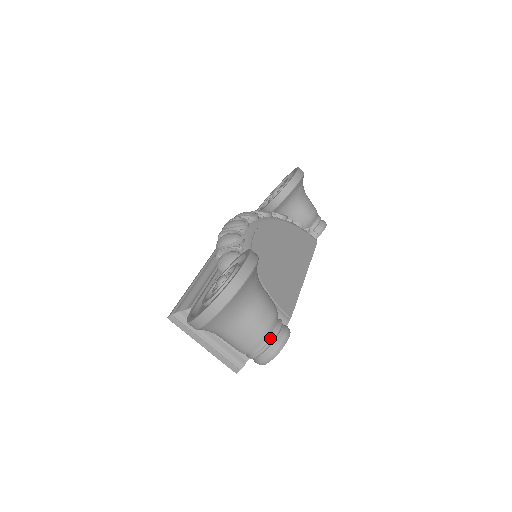
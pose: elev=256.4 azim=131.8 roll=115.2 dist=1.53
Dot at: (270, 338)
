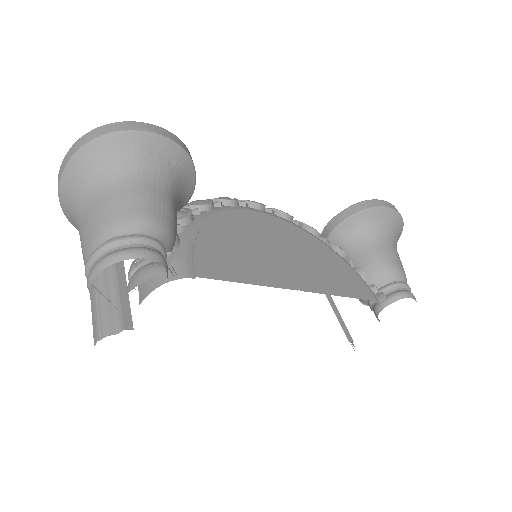
Dot at: (114, 238)
